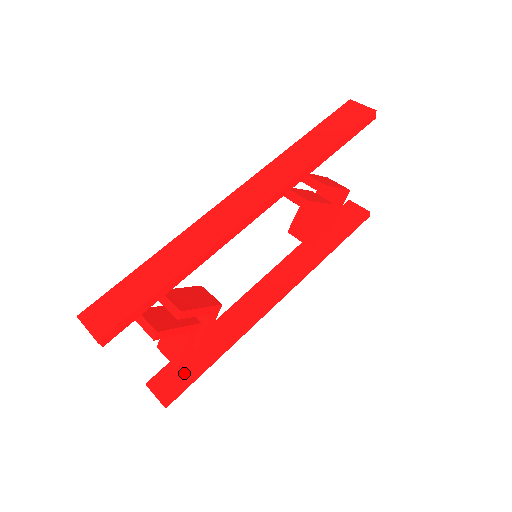
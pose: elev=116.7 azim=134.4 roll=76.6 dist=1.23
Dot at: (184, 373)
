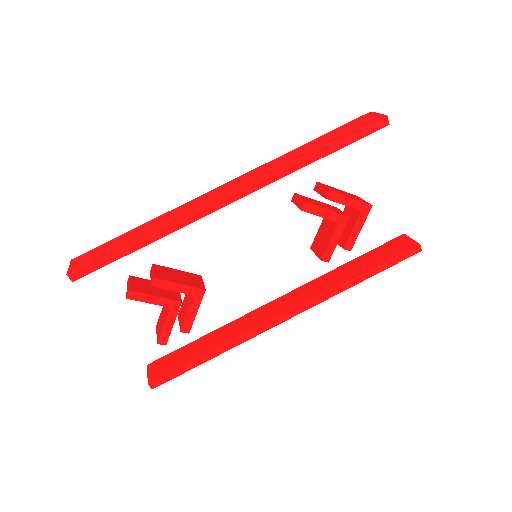
Dot at: (178, 362)
